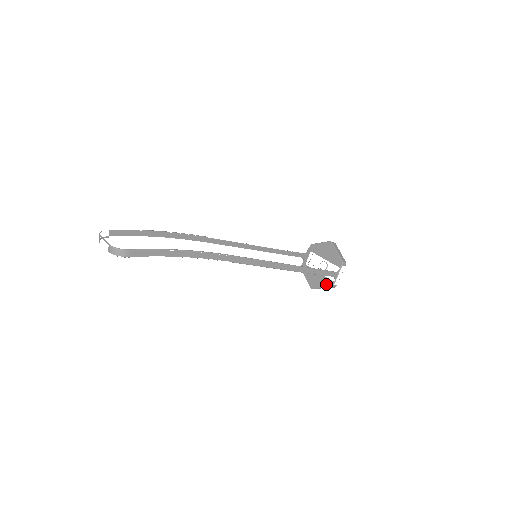
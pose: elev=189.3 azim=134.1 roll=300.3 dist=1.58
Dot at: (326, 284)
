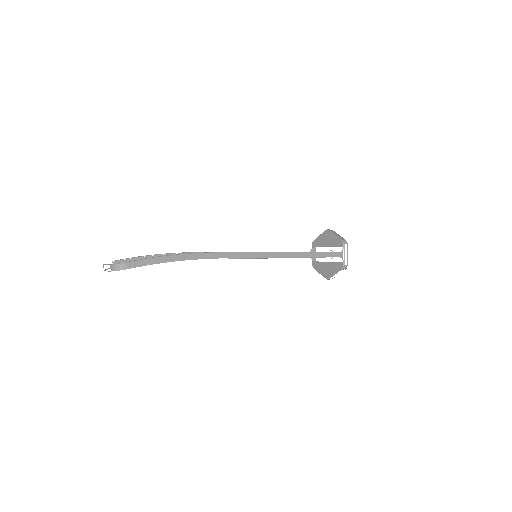
Dot at: (337, 268)
